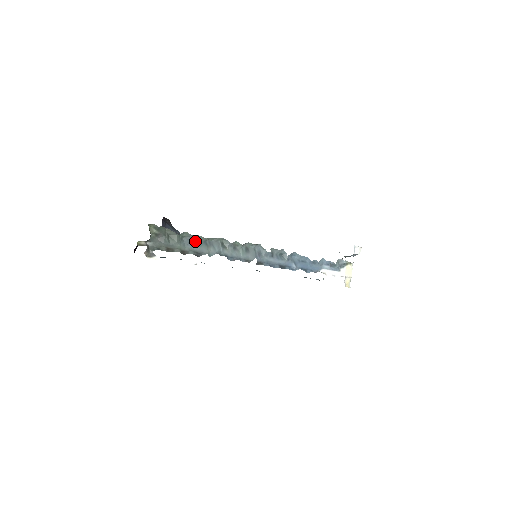
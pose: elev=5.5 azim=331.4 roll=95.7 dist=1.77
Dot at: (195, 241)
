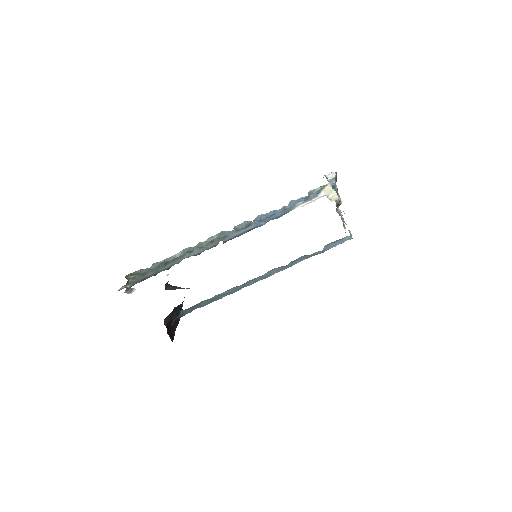
Dot at: (165, 264)
